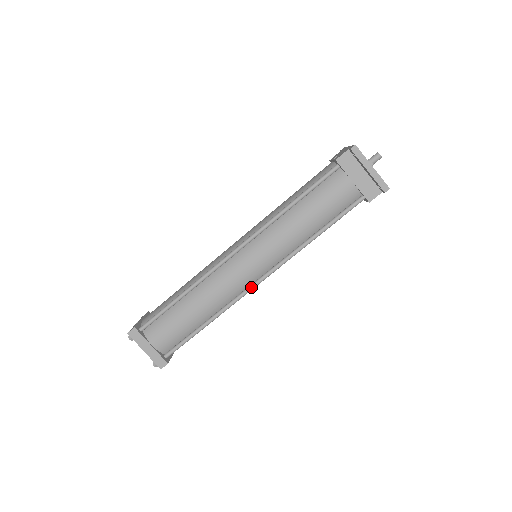
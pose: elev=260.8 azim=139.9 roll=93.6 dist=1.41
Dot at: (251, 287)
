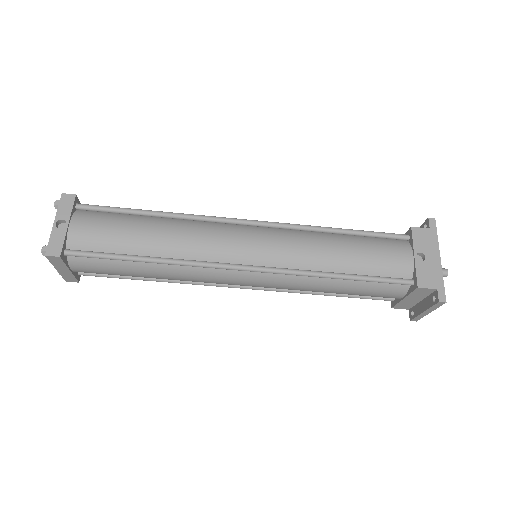
Dot at: occluded
